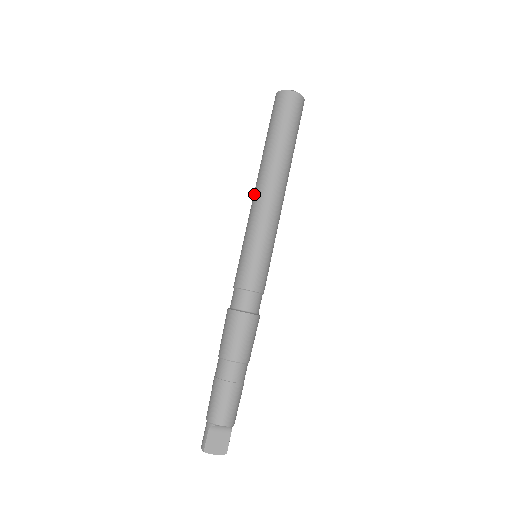
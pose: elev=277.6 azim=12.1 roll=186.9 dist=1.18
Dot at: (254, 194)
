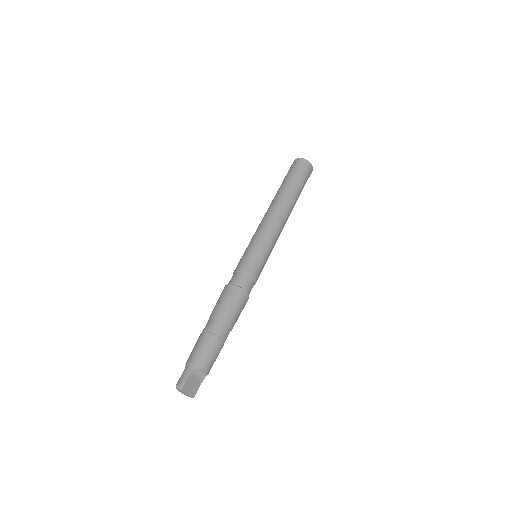
Dot at: (269, 213)
